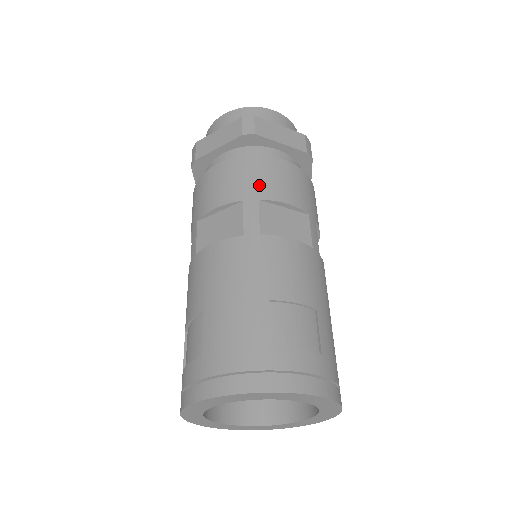
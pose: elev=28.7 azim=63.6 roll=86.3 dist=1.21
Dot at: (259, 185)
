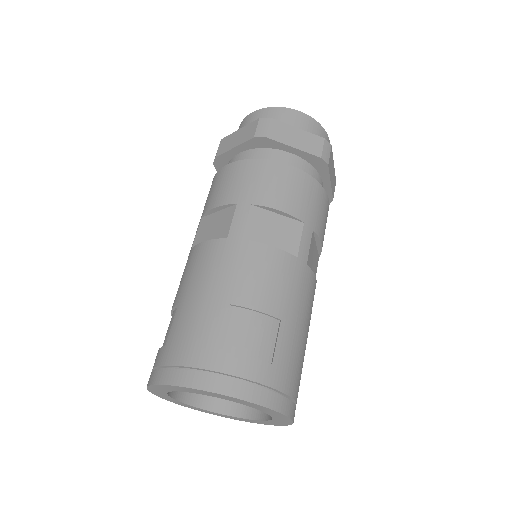
Dot at: (256, 190)
